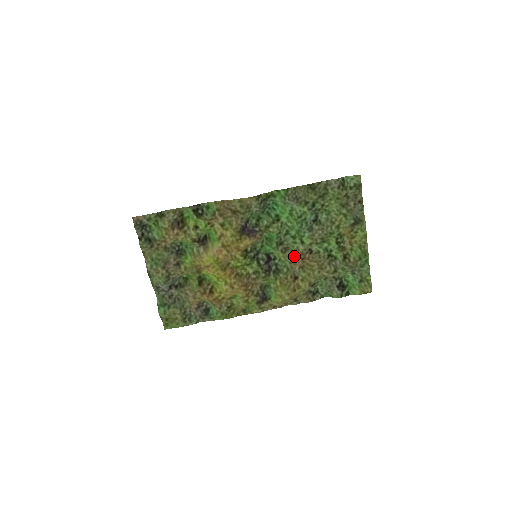
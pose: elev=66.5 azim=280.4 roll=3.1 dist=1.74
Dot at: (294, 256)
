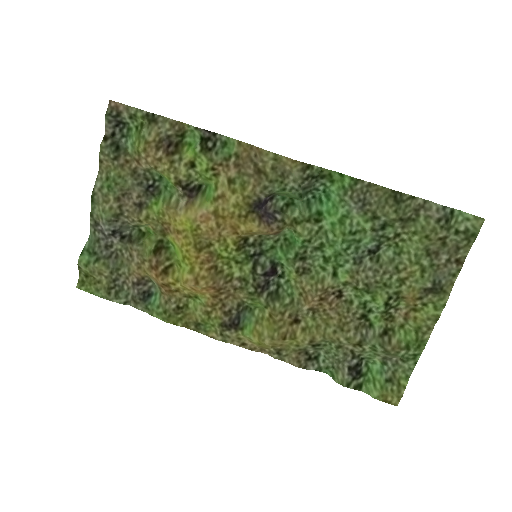
Dot at: (311, 287)
